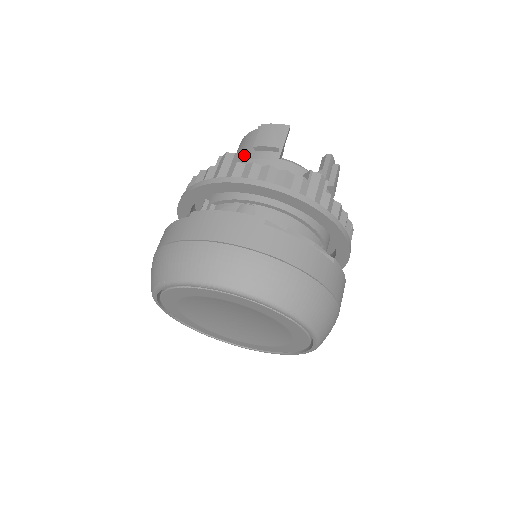
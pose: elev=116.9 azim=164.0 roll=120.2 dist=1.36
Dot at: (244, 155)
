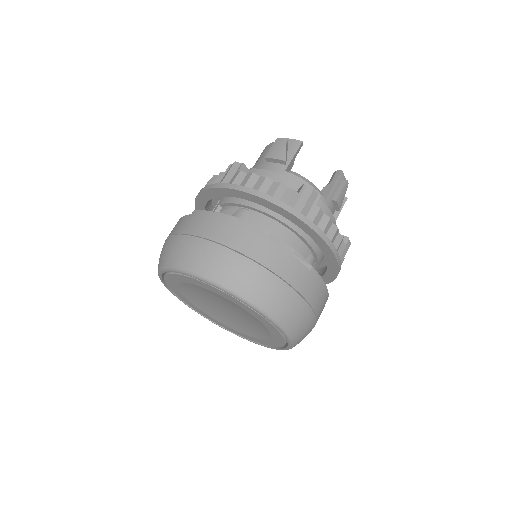
Dot at: (258, 165)
